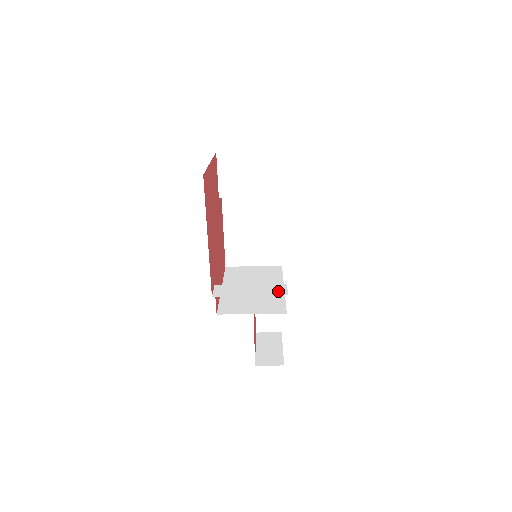
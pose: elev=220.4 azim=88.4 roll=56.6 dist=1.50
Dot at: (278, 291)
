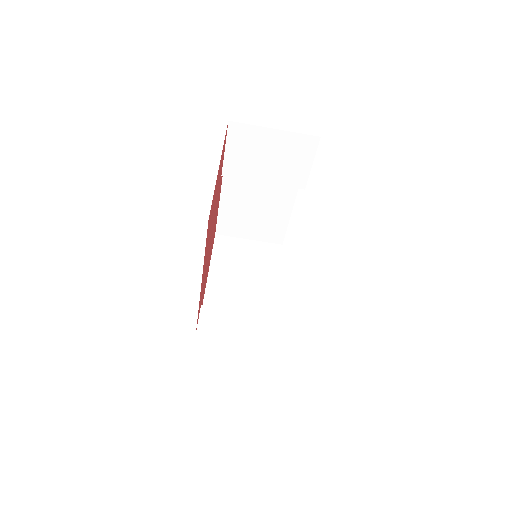
Dot at: (277, 333)
